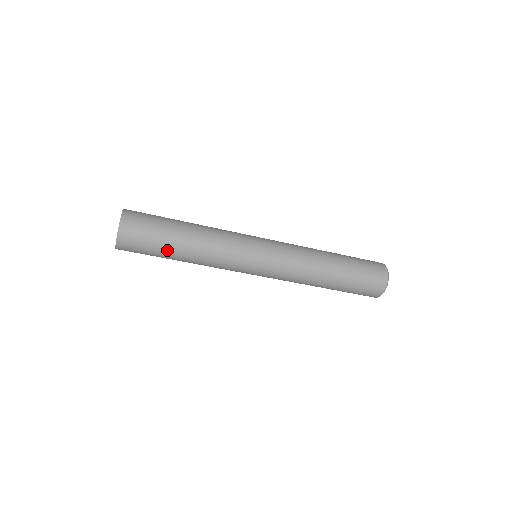
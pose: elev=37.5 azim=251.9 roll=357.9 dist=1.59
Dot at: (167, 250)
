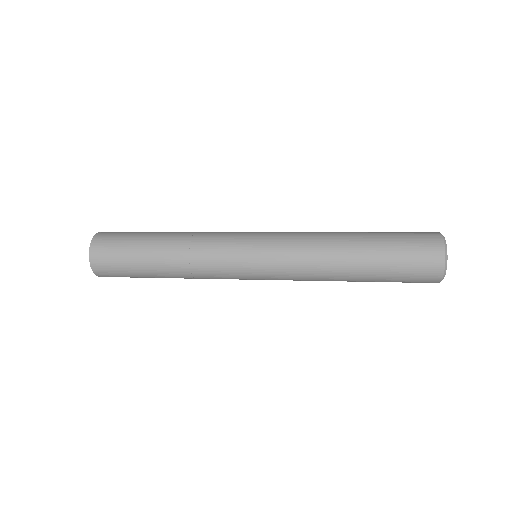
Dot at: (152, 277)
